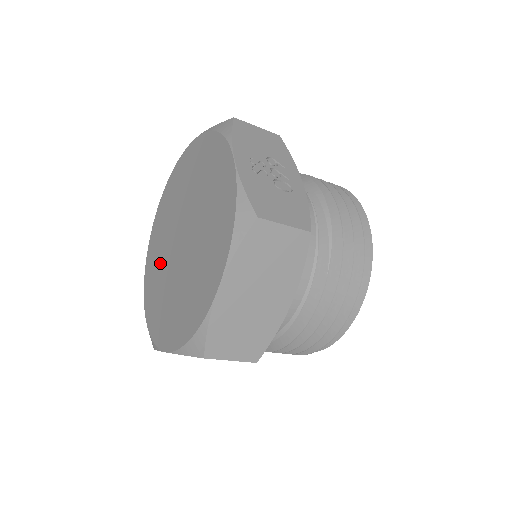
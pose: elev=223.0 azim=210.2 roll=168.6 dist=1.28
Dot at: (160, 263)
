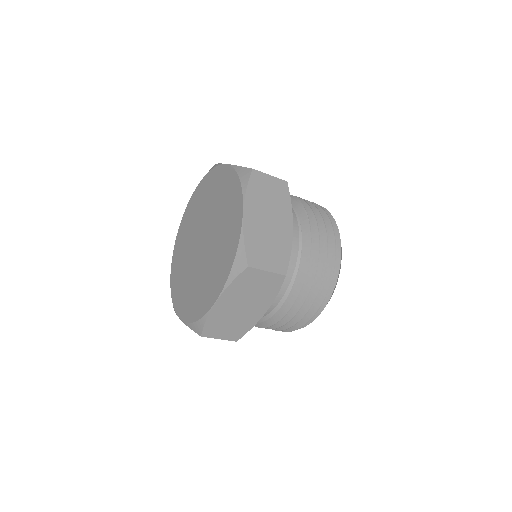
Dot at: (187, 279)
